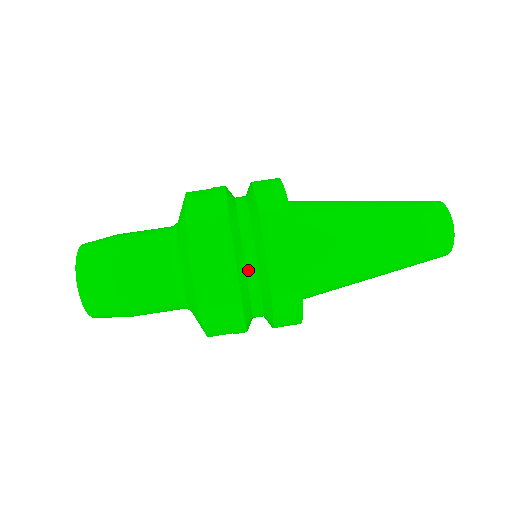
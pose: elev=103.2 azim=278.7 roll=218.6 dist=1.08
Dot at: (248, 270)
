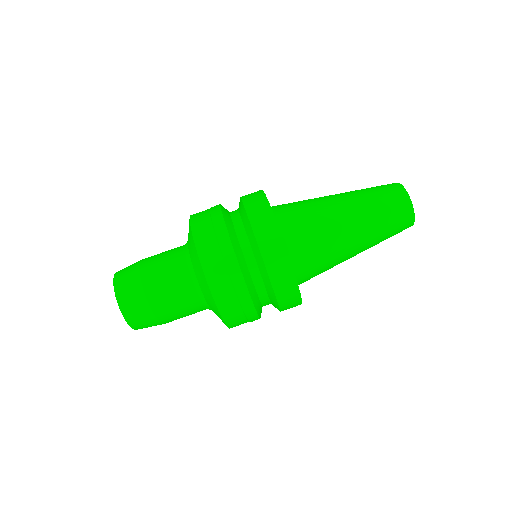
Dot at: (263, 303)
